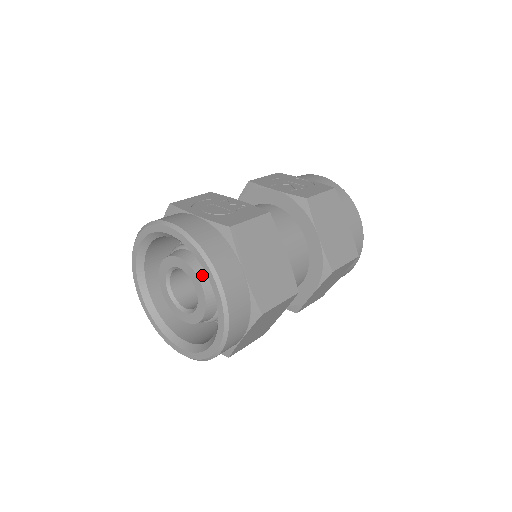
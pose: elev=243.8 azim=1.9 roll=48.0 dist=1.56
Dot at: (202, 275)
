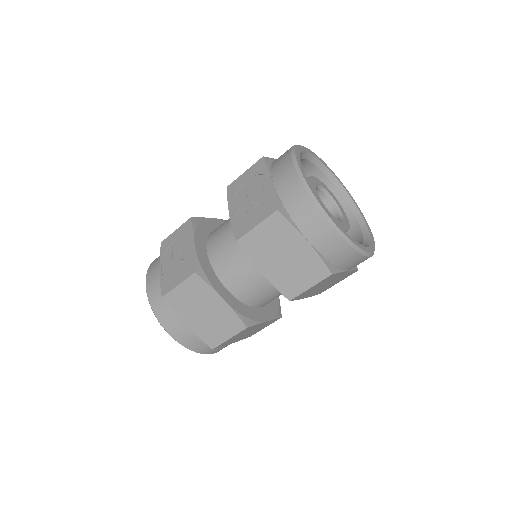
Dot at: occluded
